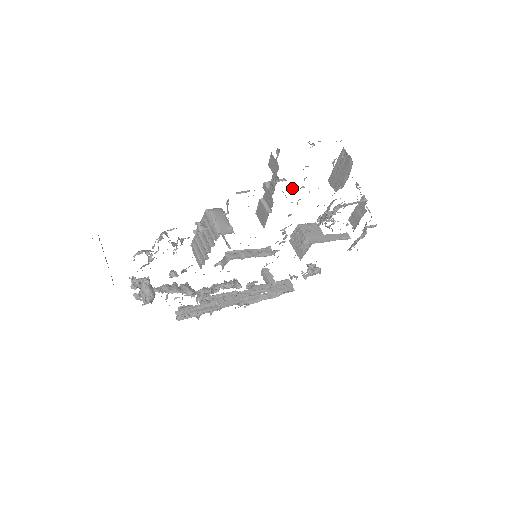
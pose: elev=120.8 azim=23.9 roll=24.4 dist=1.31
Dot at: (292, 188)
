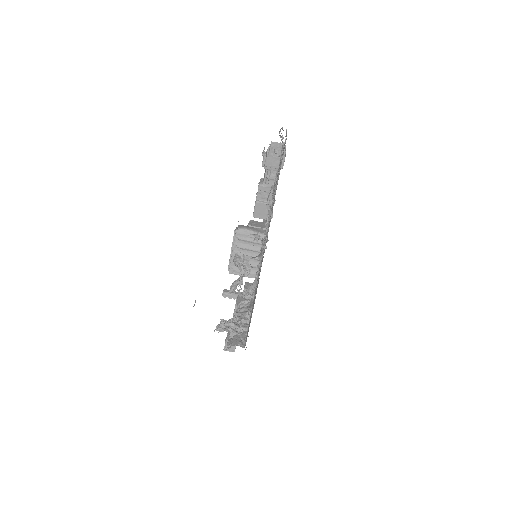
Dot at: occluded
